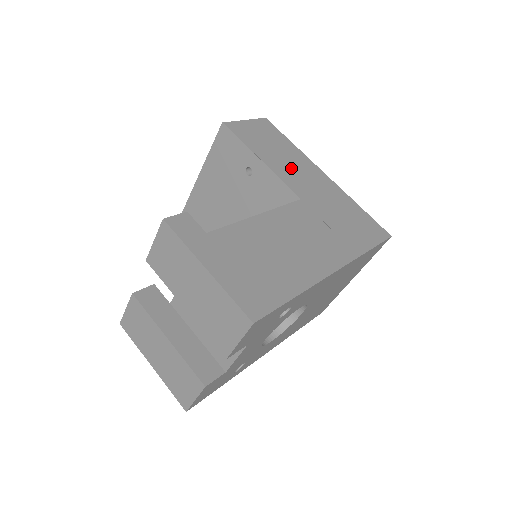
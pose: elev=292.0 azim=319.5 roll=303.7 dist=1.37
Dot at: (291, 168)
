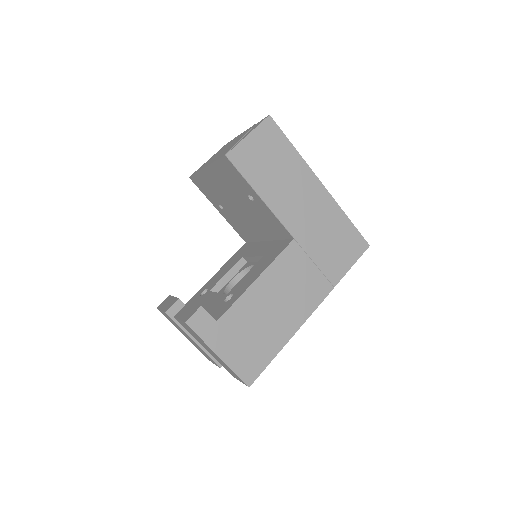
Dot at: (289, 195)
